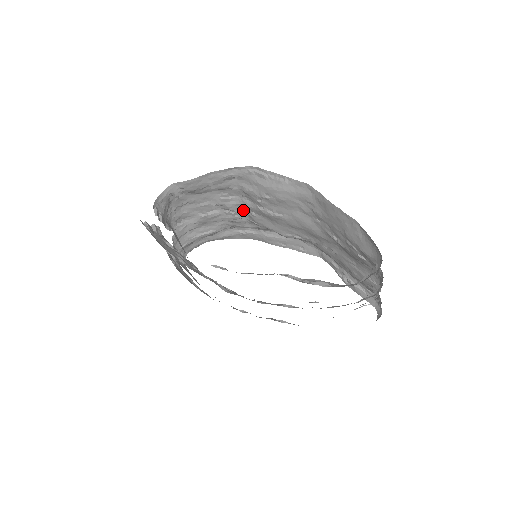
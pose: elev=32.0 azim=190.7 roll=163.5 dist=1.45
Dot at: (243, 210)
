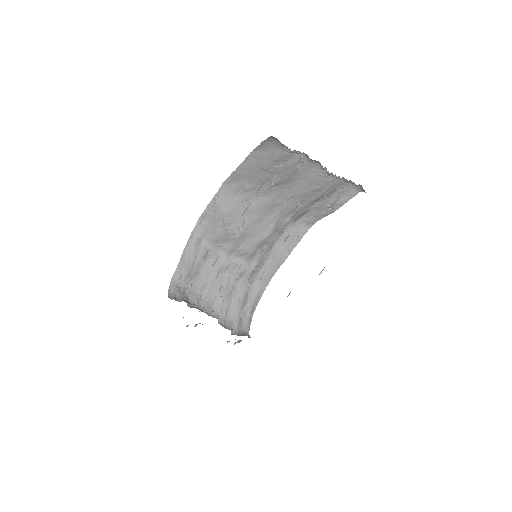
Dot at: (234, 257)
